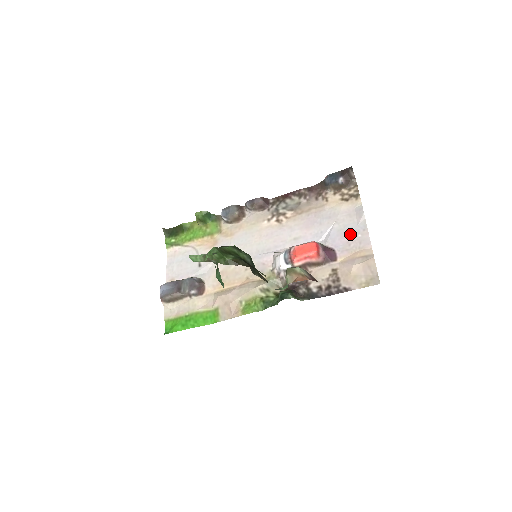
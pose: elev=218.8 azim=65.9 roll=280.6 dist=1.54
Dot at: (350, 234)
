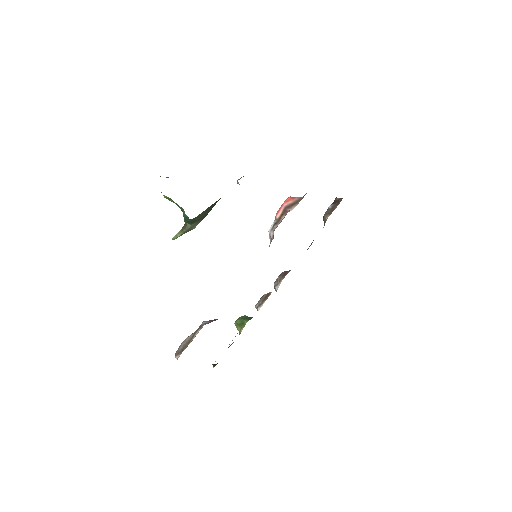
Dot at: occluded
